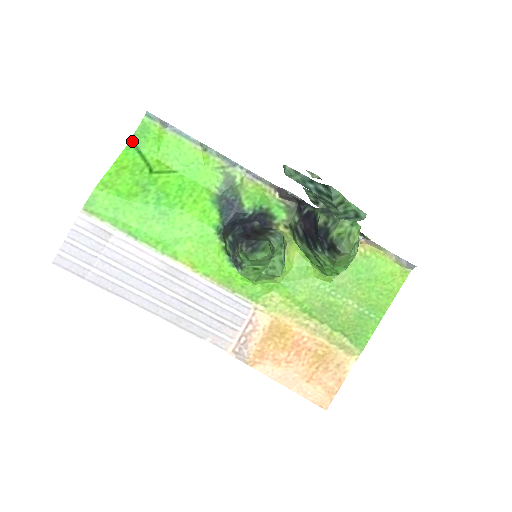
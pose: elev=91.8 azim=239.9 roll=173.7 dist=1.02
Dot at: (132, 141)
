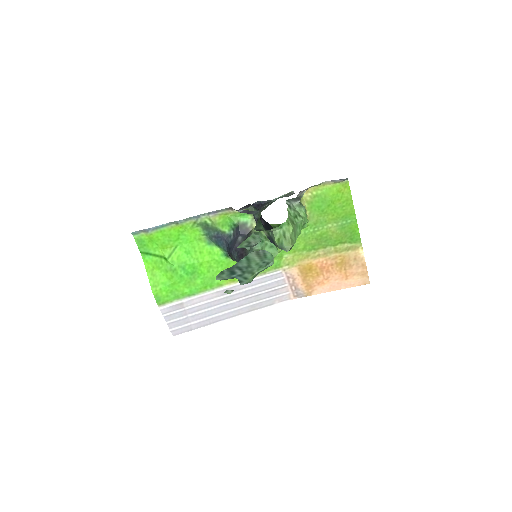
Dot at: (142, 253)
